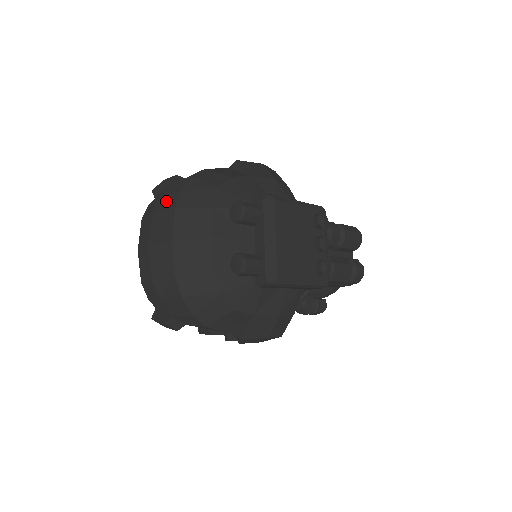
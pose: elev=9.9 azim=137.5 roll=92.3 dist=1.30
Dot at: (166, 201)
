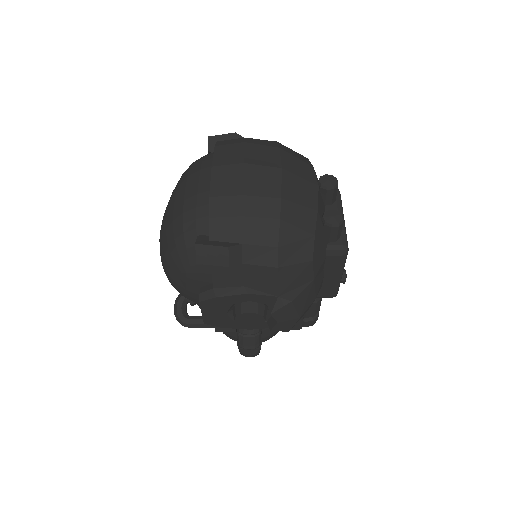
Dot at: (260, 141)
